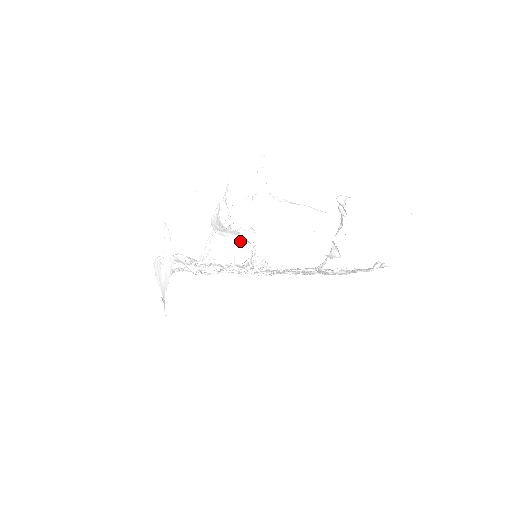
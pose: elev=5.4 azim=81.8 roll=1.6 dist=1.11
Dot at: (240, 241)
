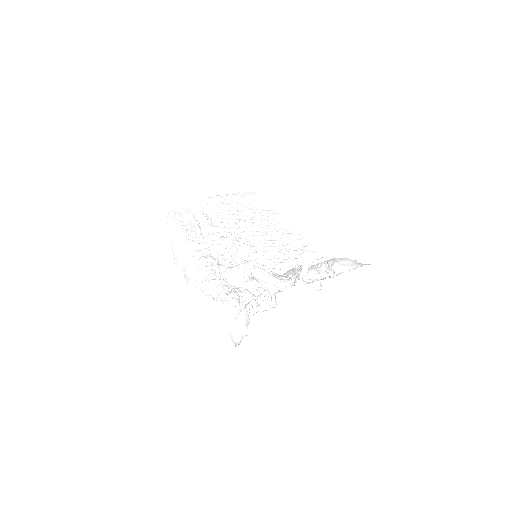
Dot at: occluded
